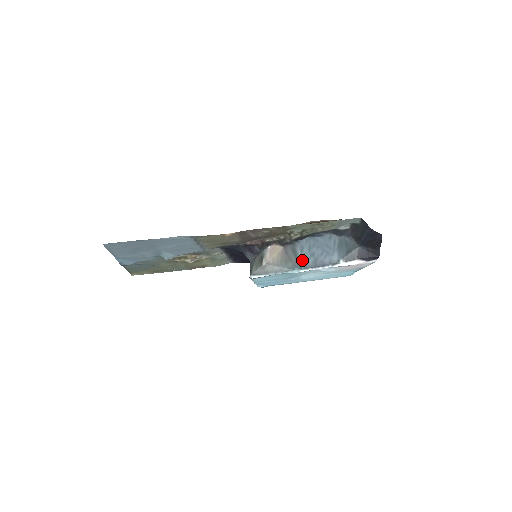
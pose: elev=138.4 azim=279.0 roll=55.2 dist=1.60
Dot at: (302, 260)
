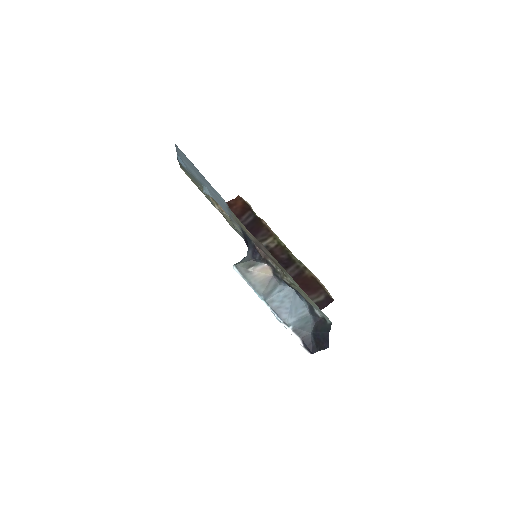
Dot at: (272, 296)
